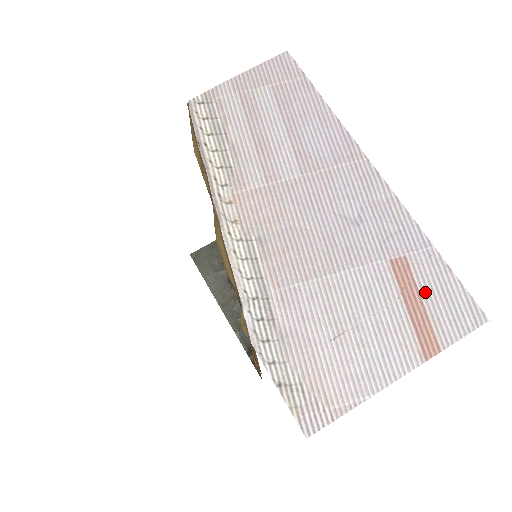
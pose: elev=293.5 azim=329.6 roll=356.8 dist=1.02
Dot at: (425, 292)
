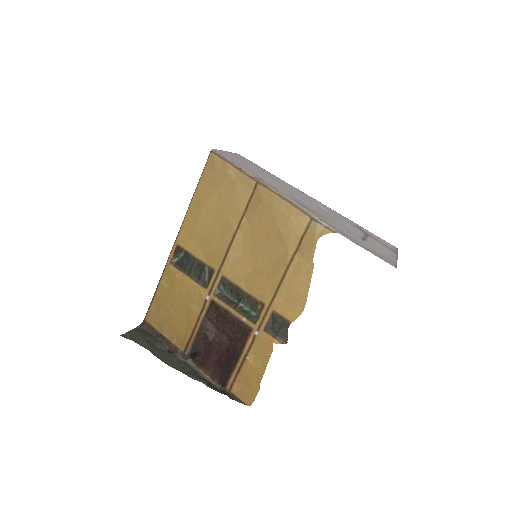
Dot at: (372, 236)
